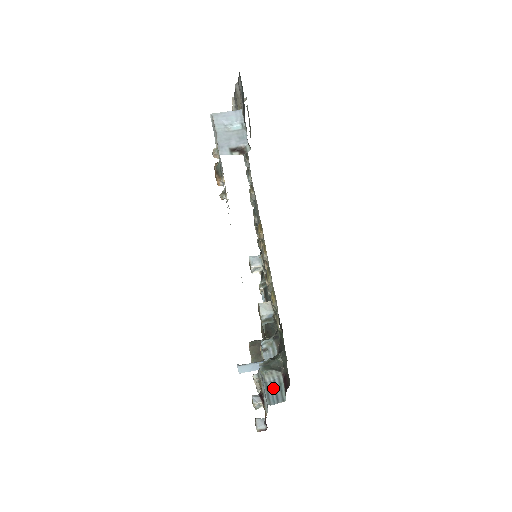
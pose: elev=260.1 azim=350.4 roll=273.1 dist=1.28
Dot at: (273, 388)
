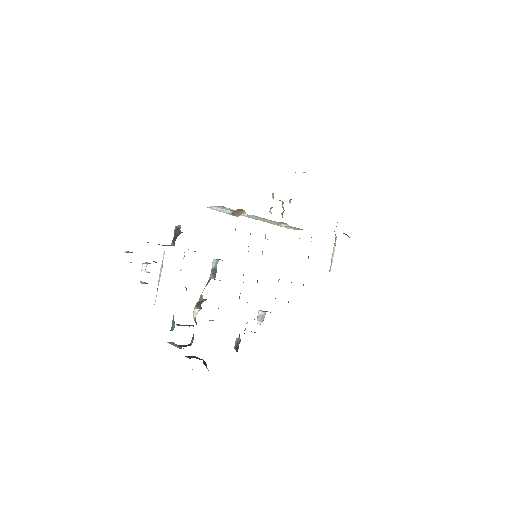
Dot at: occluded
